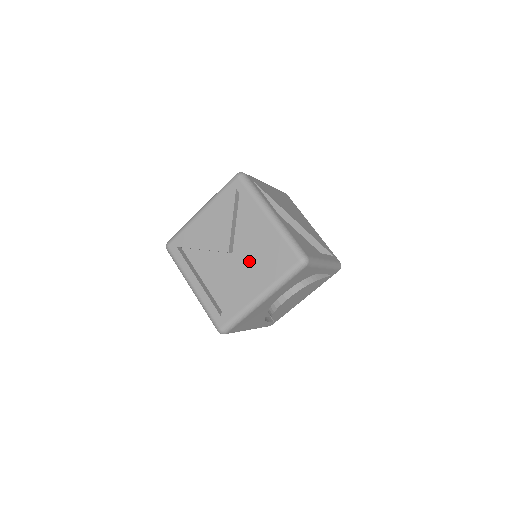
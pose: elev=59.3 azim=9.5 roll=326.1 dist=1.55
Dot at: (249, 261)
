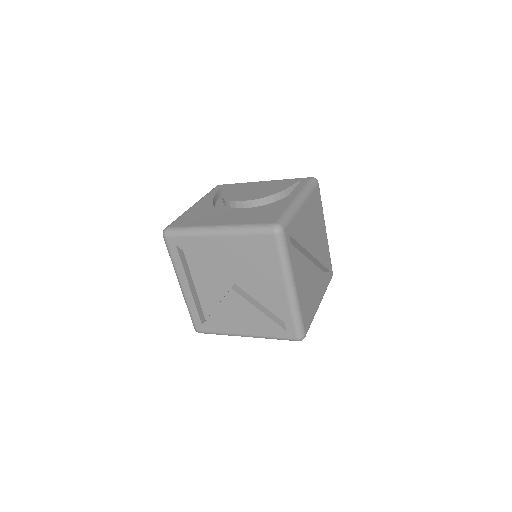
Dot at: (249, 308)
